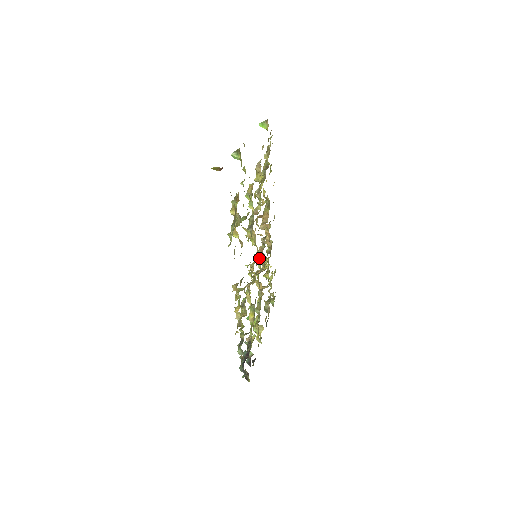
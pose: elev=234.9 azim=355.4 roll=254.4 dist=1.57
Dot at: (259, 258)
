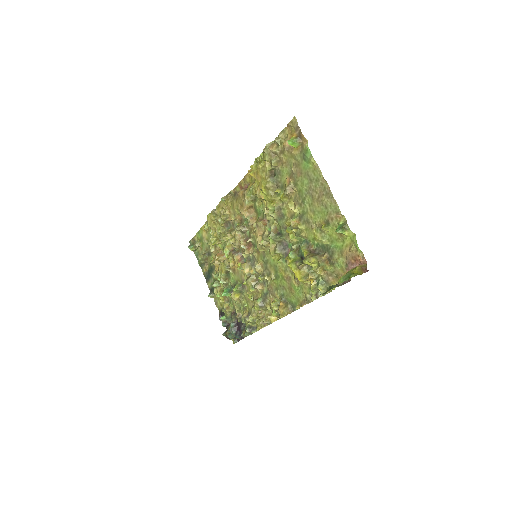
Dot at: (256, 255)
